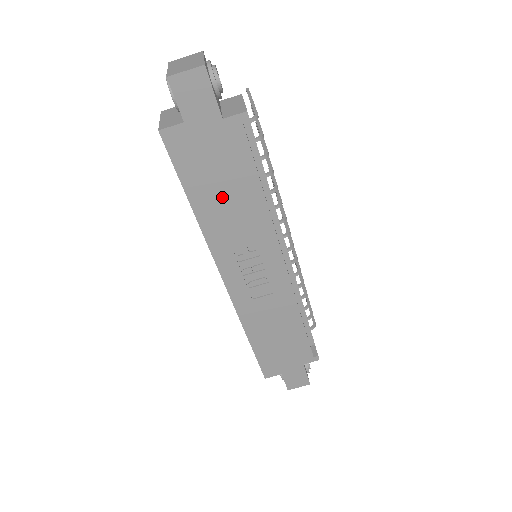
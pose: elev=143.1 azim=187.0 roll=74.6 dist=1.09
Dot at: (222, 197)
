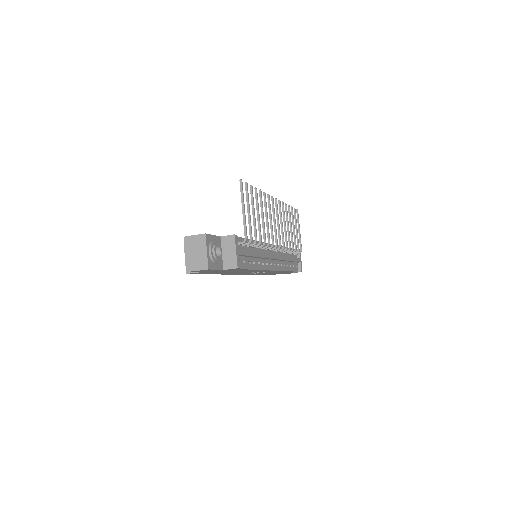
Dot at: (229, 272)
